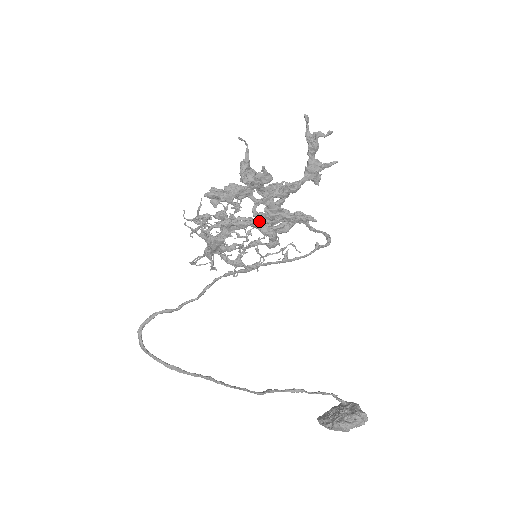
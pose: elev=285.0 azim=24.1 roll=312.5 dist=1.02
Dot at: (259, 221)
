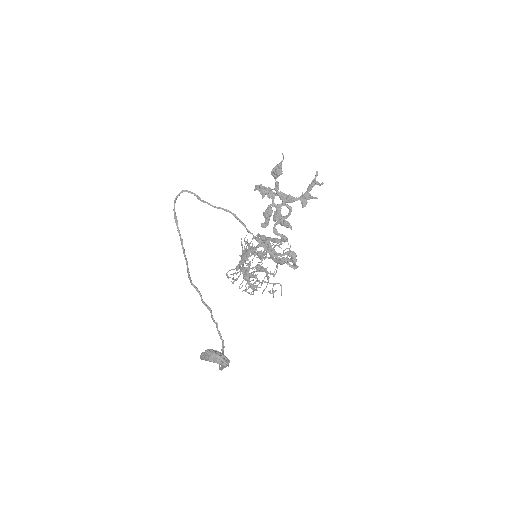
Dot at: (272, 238)
